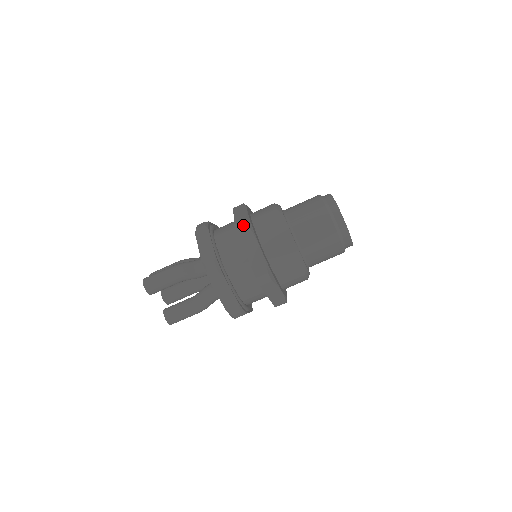
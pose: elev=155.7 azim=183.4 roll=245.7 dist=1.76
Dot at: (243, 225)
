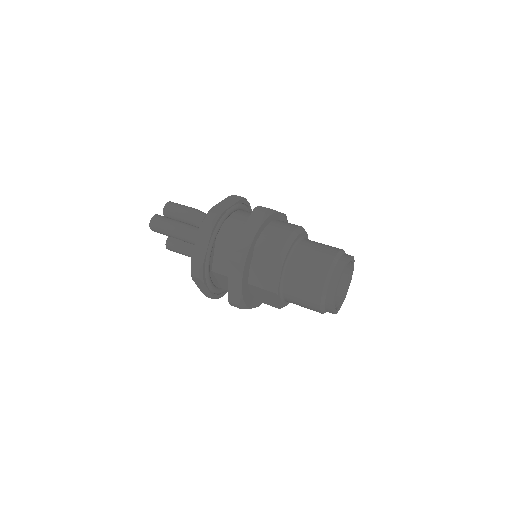
Dot at: (236, 259)
